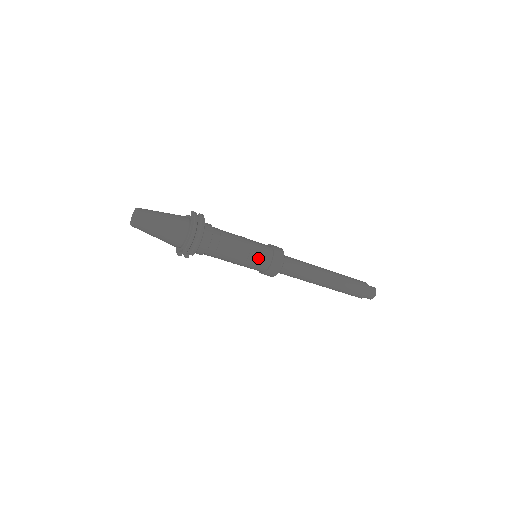
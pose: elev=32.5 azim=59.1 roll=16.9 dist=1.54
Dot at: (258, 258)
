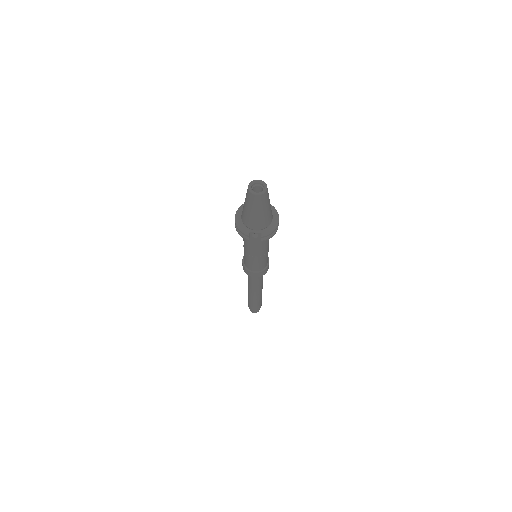
Dot at: (266, 260)
